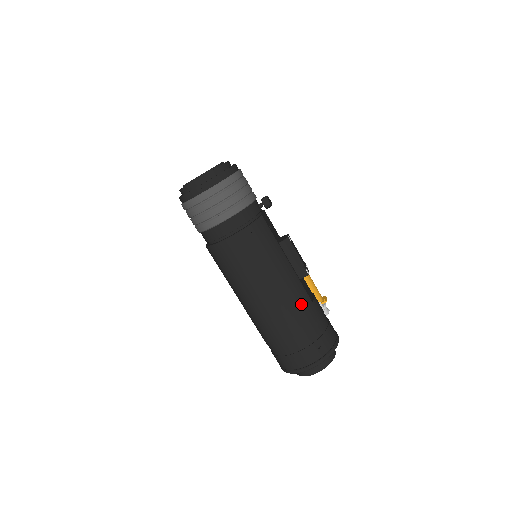
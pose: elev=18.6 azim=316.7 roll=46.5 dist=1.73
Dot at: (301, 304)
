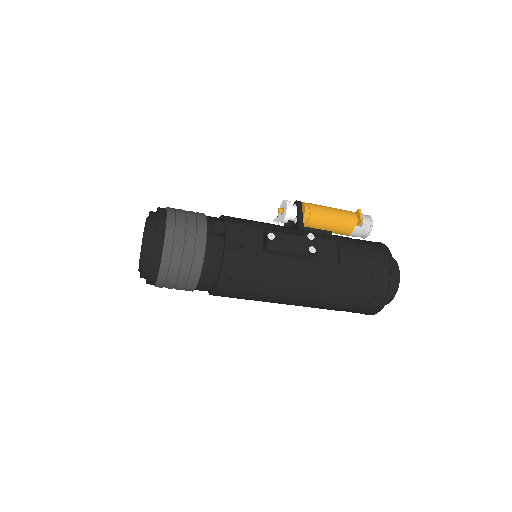
Dot at: (328, 283)
